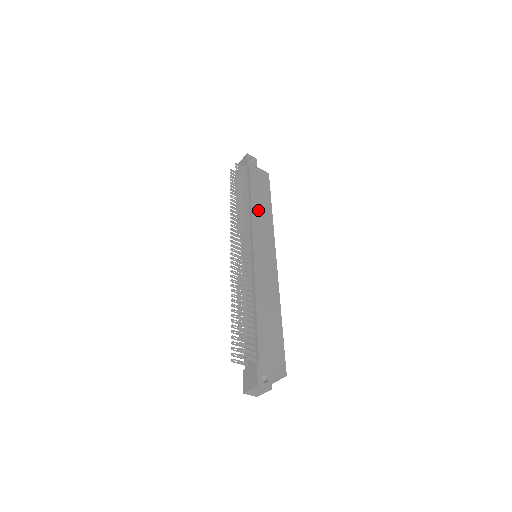
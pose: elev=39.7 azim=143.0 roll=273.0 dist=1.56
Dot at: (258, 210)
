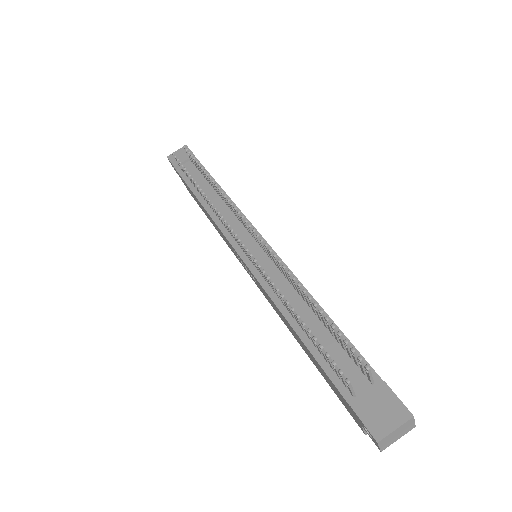
Dot at: occluded
